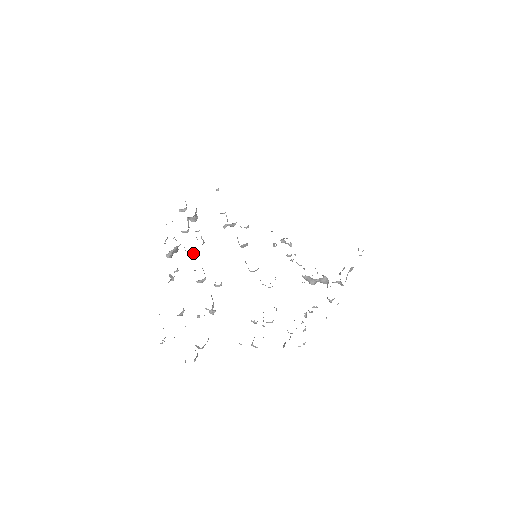
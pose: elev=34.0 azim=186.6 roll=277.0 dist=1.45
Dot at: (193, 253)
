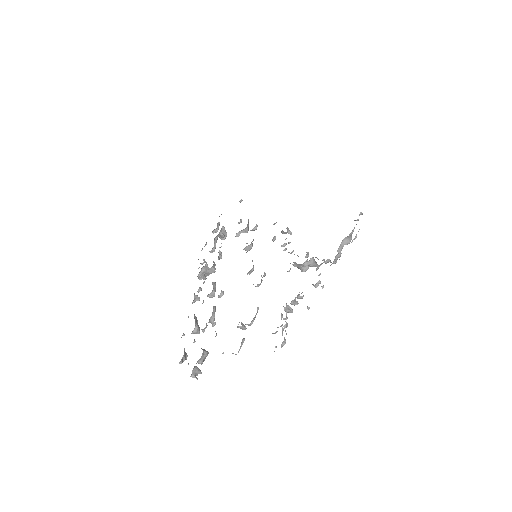
Dot at: (212, 270)
